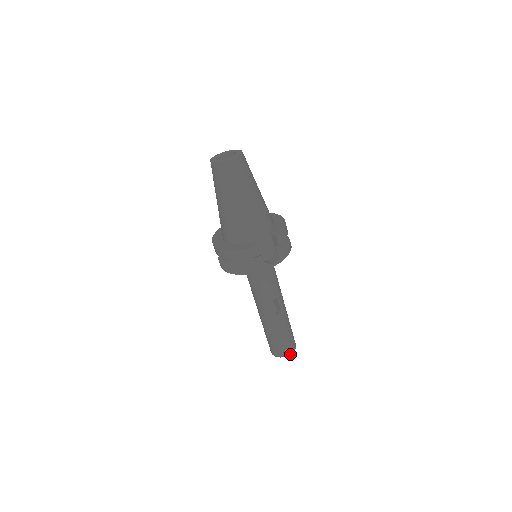
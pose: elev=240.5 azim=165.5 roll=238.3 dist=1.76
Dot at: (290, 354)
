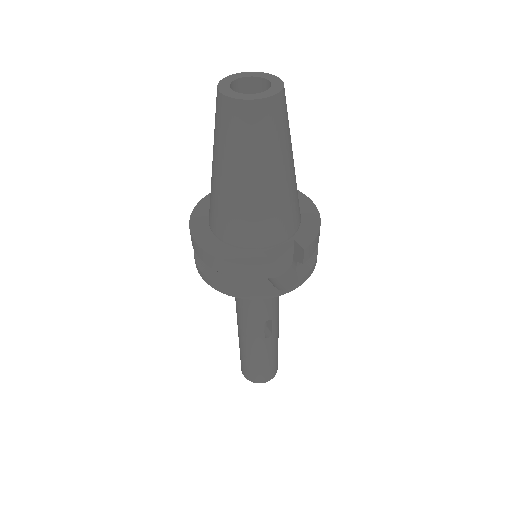
Dot at: occluded
